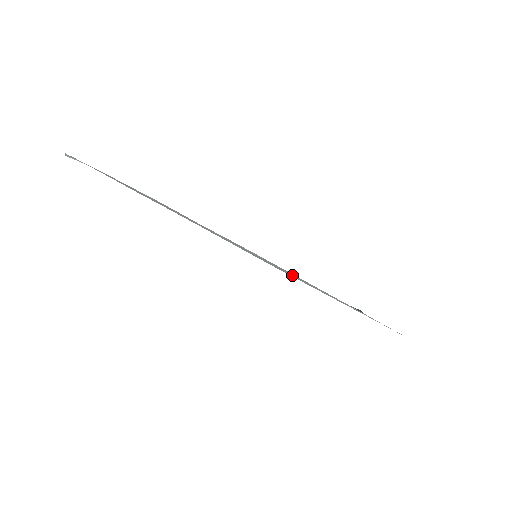
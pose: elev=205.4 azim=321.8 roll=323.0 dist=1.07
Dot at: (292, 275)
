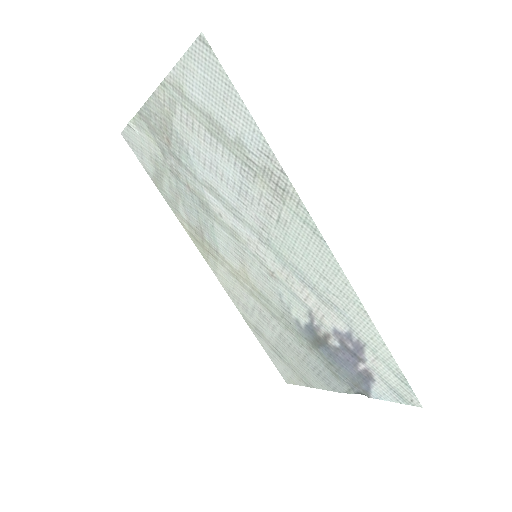
Dot at: (288, 263)
